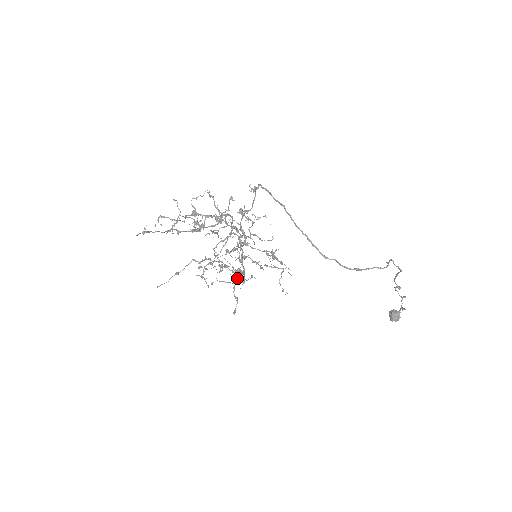
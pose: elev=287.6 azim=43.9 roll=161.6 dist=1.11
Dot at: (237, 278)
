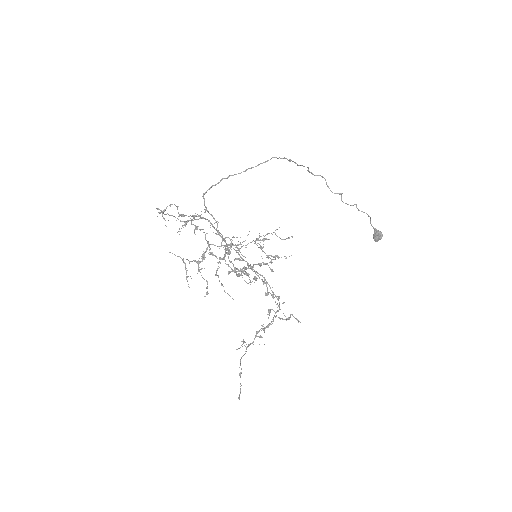
Dot at: (268, 292)
